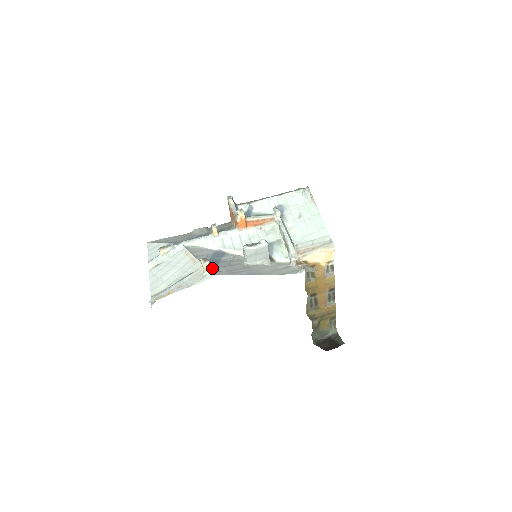
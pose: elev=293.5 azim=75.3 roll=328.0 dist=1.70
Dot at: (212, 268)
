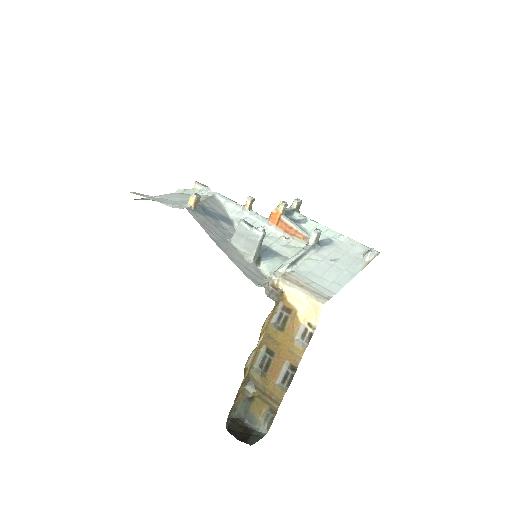
Dot at: (196, 209)
